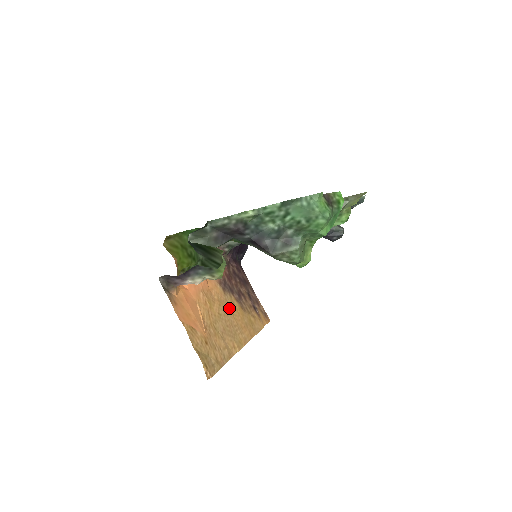
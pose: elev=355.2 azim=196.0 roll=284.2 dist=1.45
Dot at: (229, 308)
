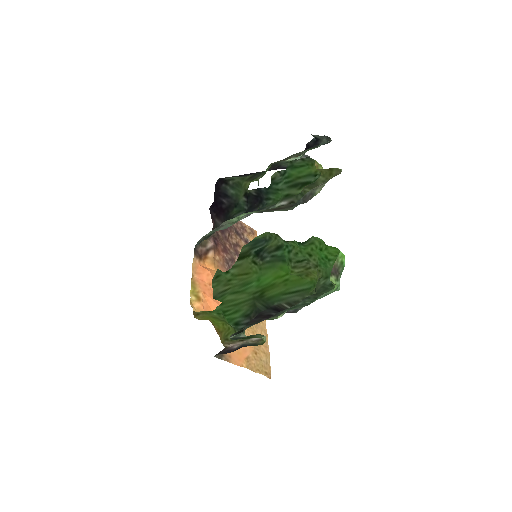
Dot at: occluded
